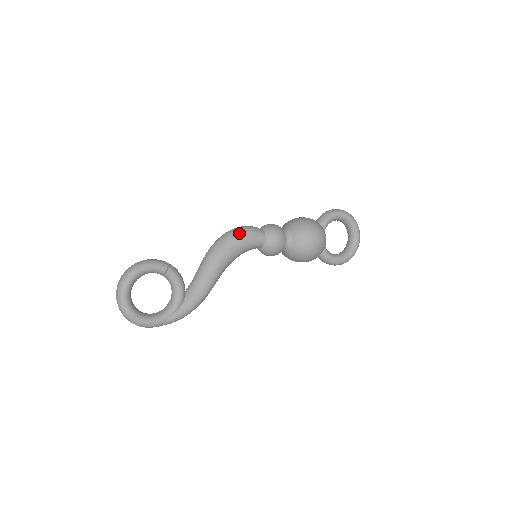
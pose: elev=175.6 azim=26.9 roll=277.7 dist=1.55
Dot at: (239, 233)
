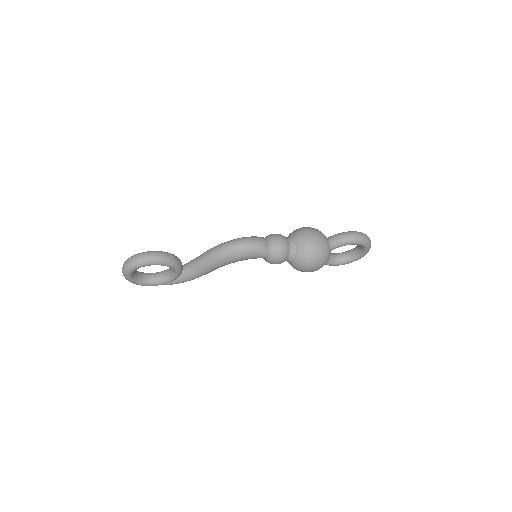
Dot at: (244, 252)
